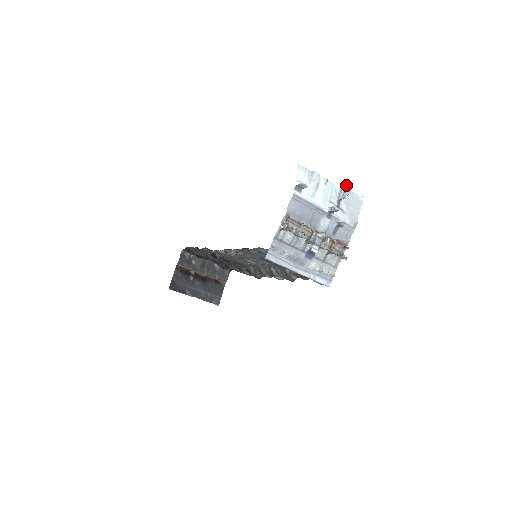
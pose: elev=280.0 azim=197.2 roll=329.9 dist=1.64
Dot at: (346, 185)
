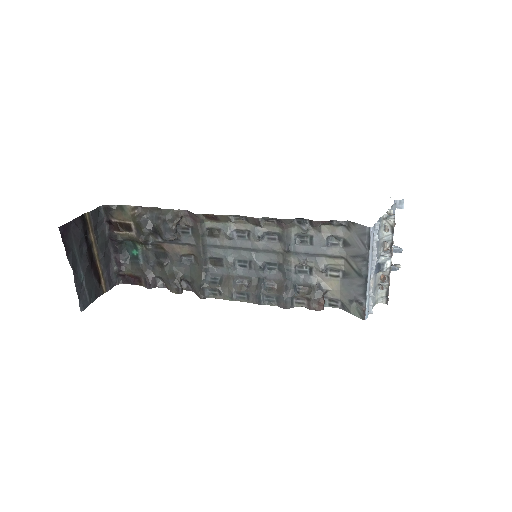
Dot at: (394, 245)
